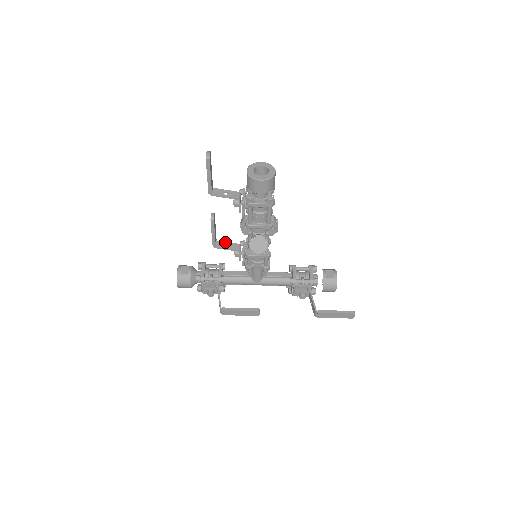
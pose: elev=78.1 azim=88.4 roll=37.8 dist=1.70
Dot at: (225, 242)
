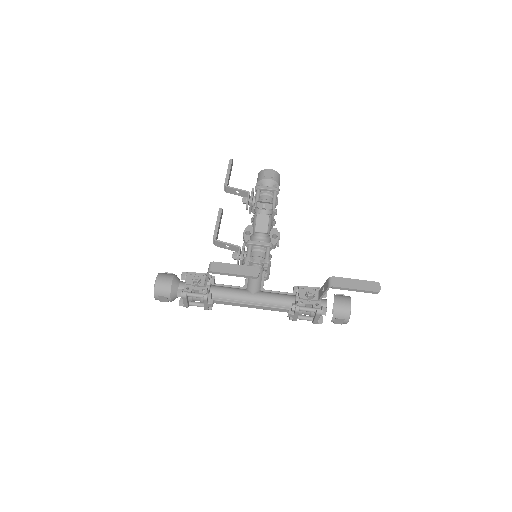
Dot at: (225, 247)
